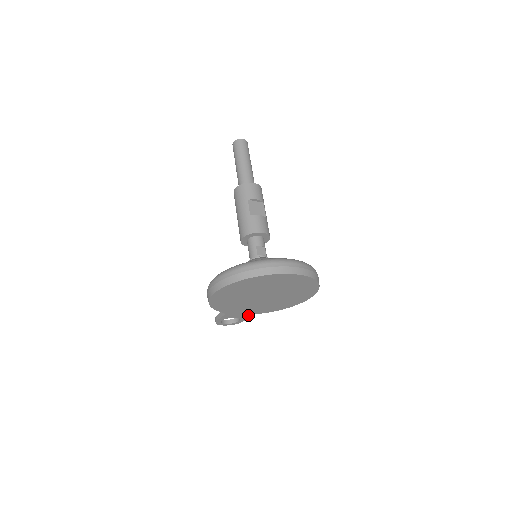
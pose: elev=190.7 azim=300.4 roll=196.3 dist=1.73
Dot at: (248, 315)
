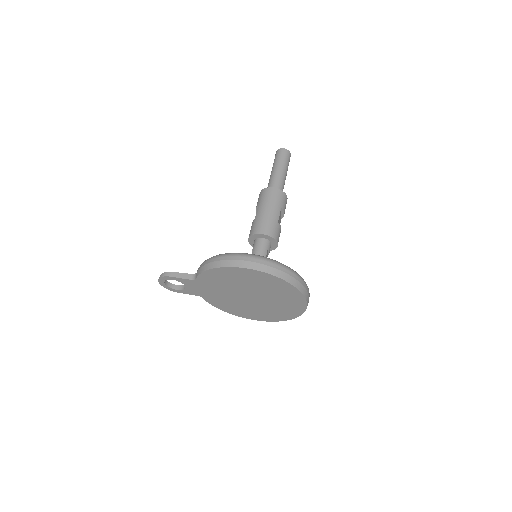
Dot at: (196, 293)
